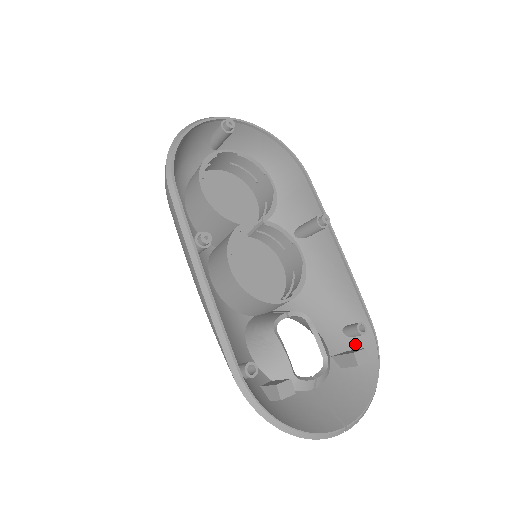
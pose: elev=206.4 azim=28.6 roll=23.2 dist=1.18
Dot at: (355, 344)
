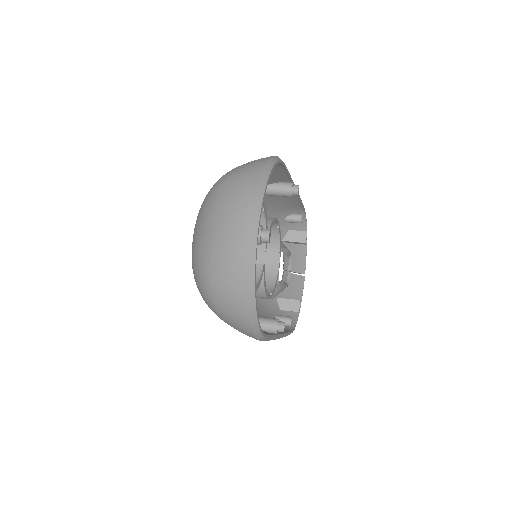
Dot at: (293, 223)
